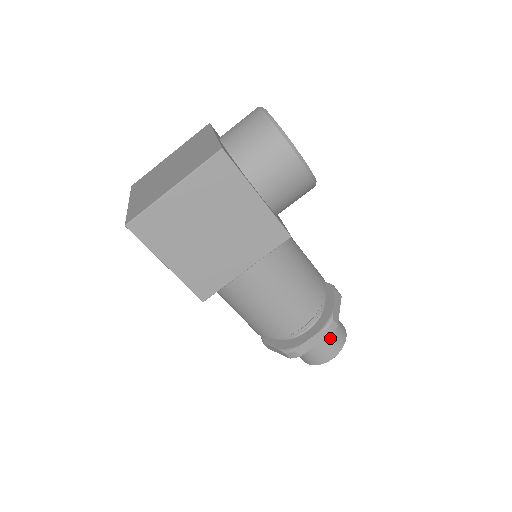
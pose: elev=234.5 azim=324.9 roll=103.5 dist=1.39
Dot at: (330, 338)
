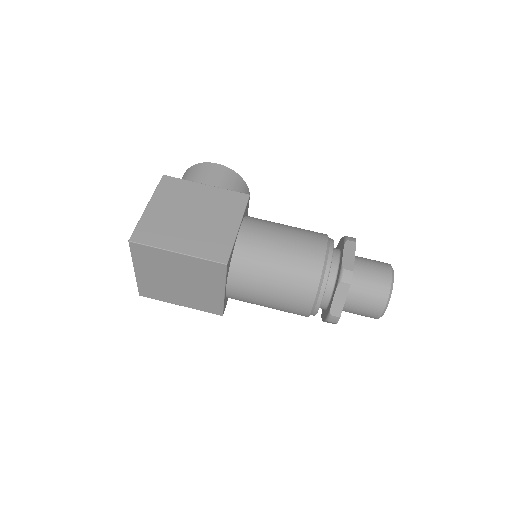
Dot at: (369, 262)
